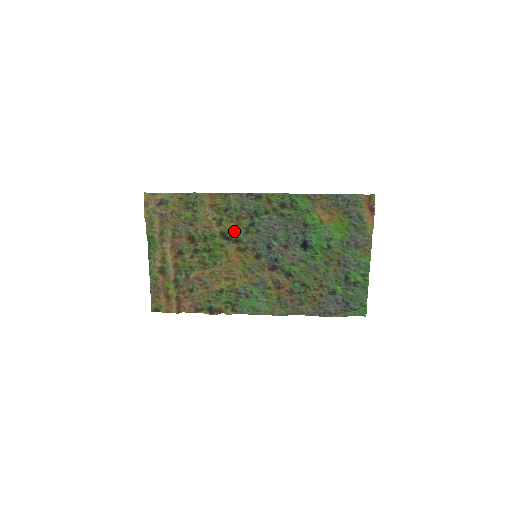
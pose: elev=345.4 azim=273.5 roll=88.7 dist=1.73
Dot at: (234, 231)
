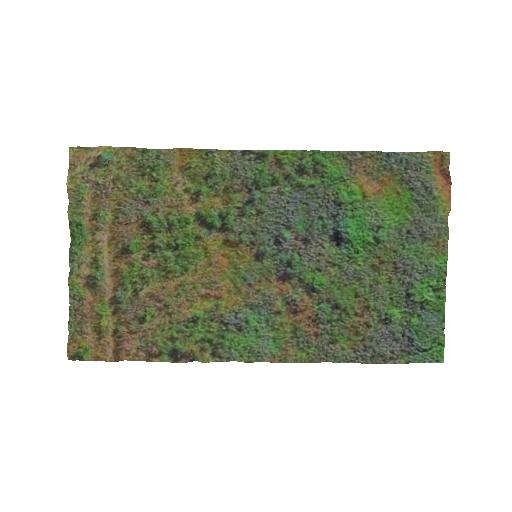
Dot at: (219, 213)
